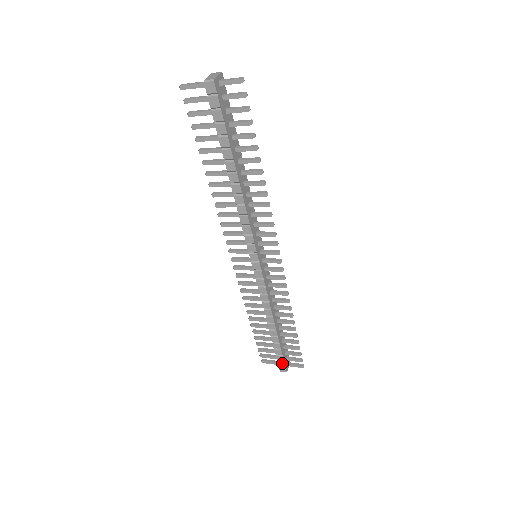
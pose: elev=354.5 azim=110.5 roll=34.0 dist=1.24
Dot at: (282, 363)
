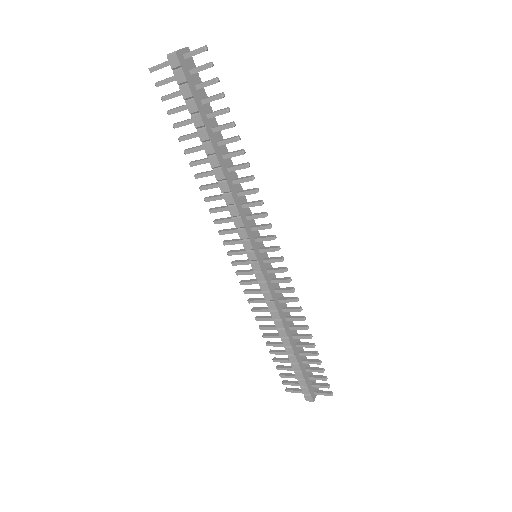
Dot at: (306, 390)
